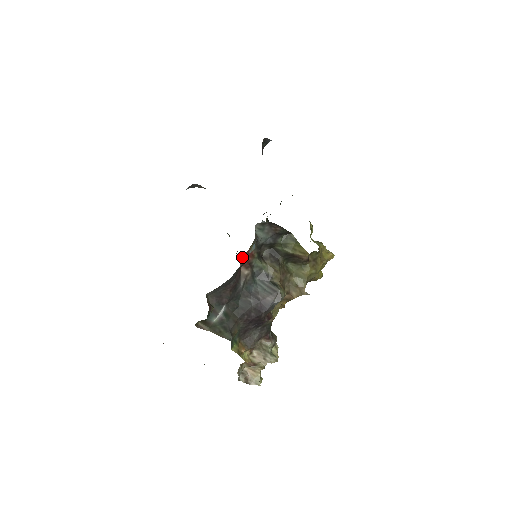
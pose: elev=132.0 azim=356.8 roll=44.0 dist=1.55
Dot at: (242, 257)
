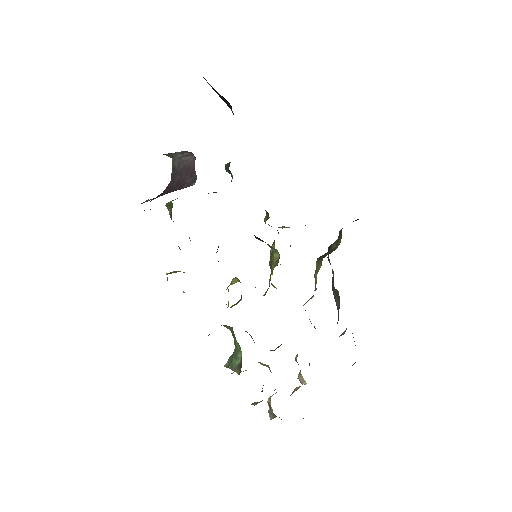
Dot at: occluded
